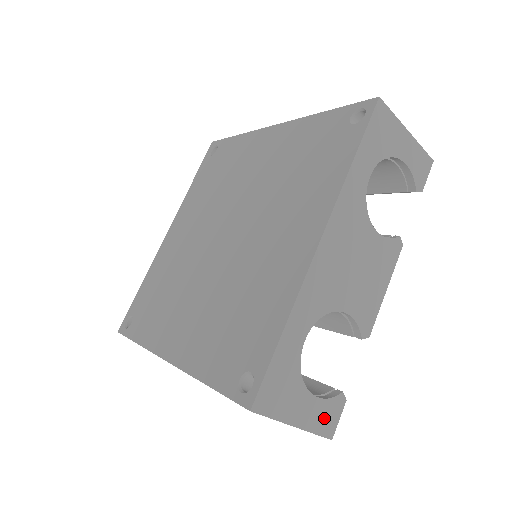
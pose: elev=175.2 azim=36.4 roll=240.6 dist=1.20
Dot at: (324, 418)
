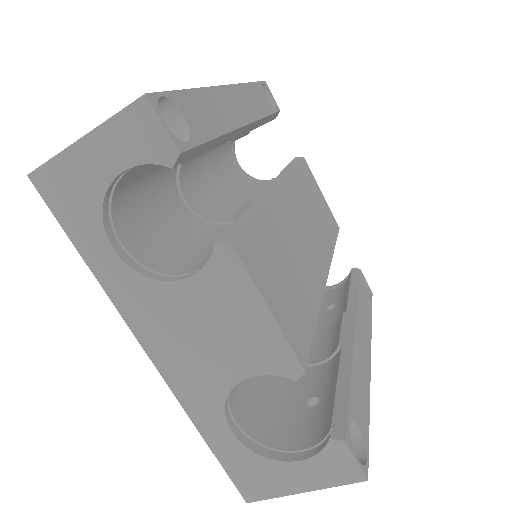
Dot at: (333, 470)
